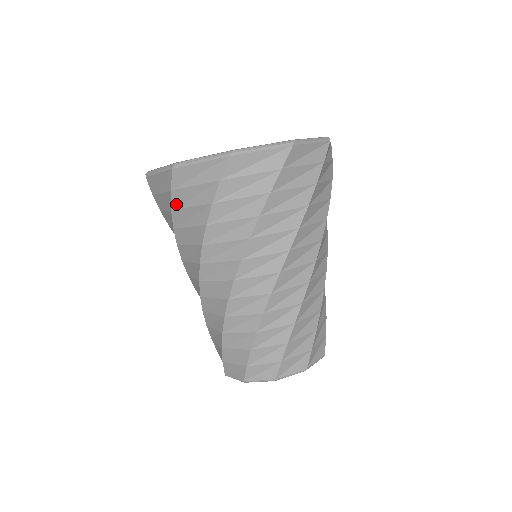
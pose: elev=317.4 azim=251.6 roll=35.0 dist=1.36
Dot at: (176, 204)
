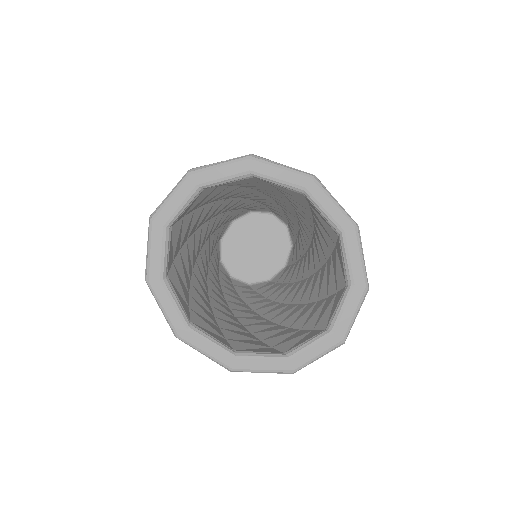
Dot at: occluded
